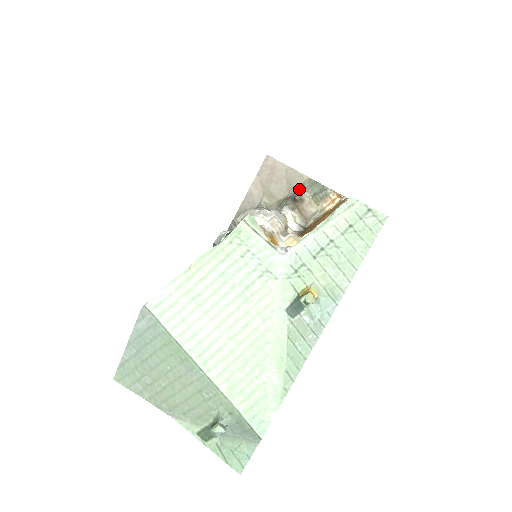
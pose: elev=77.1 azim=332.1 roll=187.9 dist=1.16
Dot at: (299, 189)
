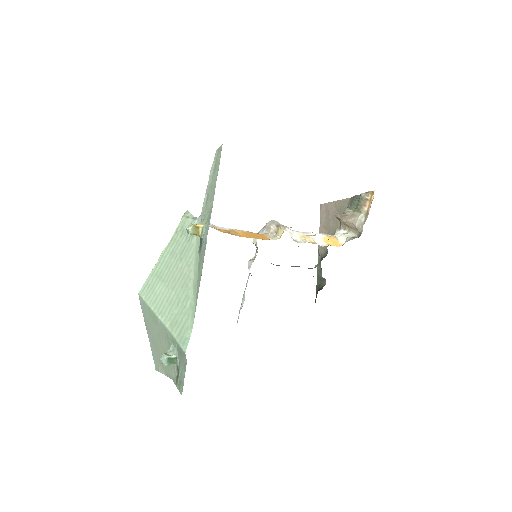
Dot at: occluded
